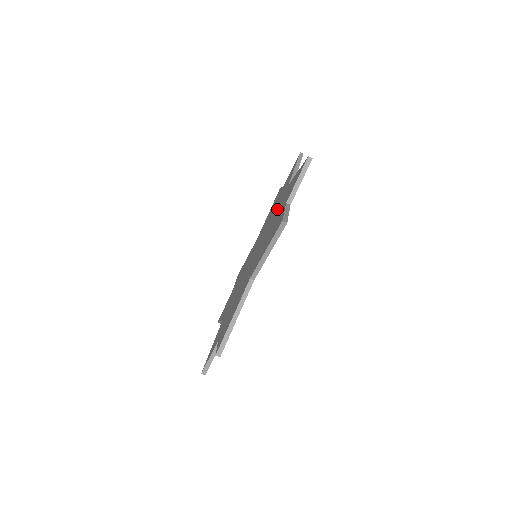
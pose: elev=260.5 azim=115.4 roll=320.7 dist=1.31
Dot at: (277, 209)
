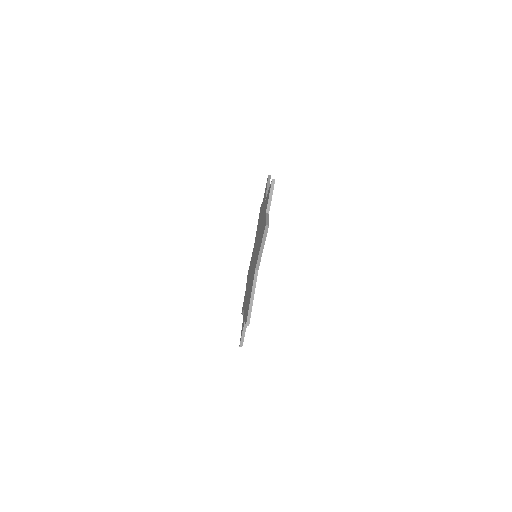
Dot at: occluded
